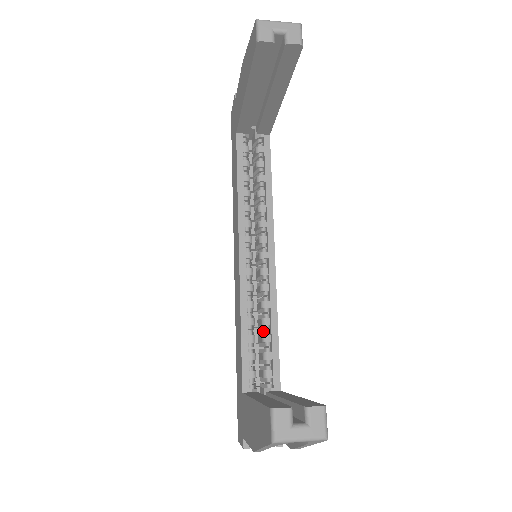
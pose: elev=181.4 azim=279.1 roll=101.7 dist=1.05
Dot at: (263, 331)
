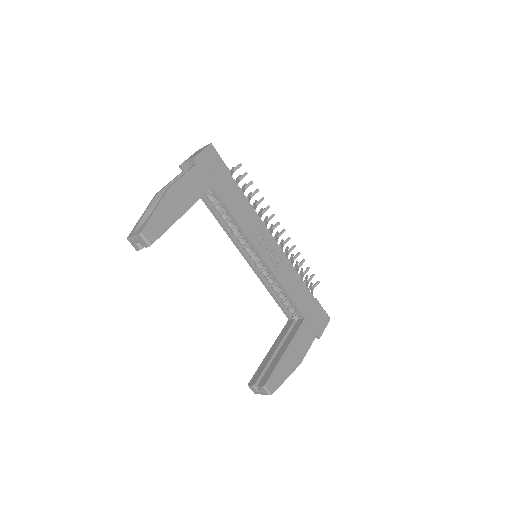
Dot at: occluded
